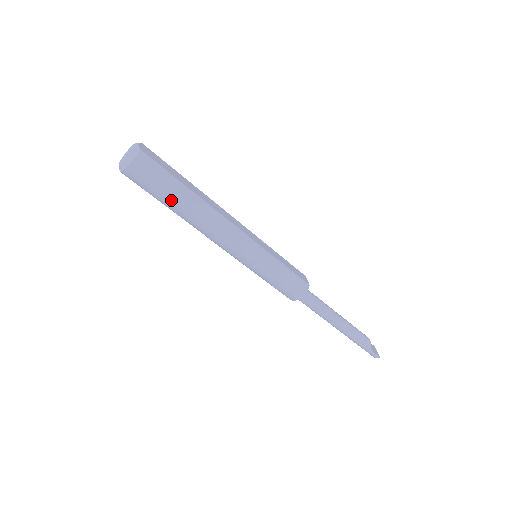
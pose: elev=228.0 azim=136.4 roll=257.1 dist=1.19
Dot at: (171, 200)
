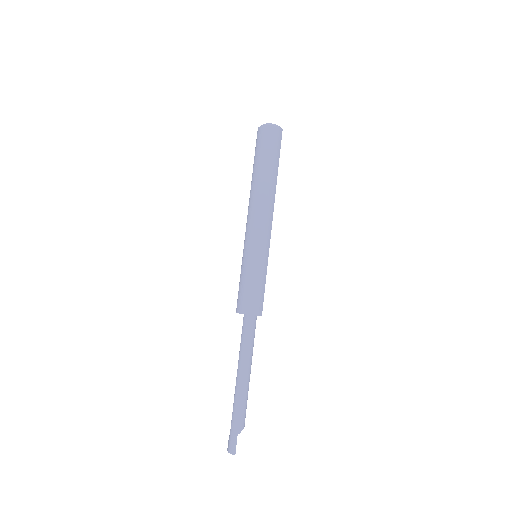
Dot at: (266, 163)
